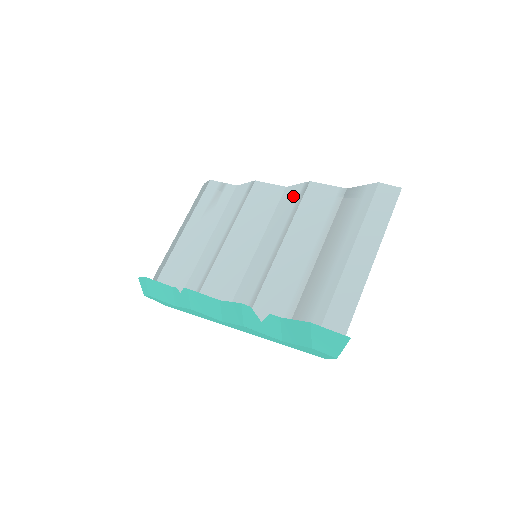
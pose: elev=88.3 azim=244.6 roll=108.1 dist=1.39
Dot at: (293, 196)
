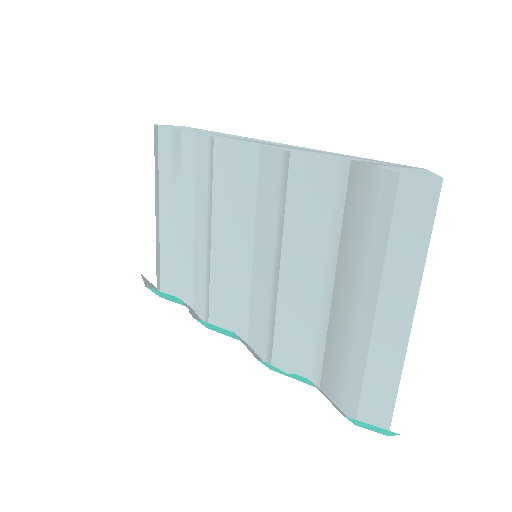
Dot at: (274, 172)
